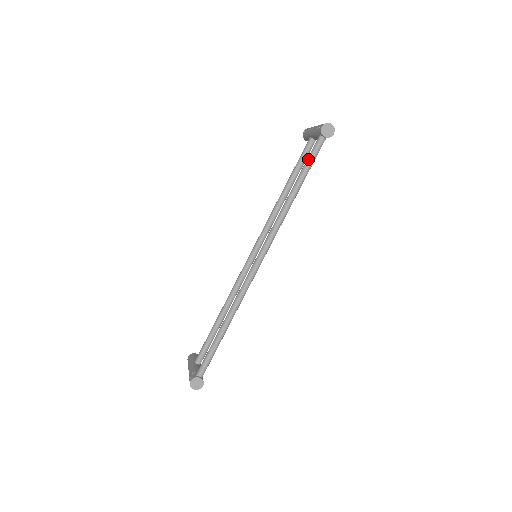
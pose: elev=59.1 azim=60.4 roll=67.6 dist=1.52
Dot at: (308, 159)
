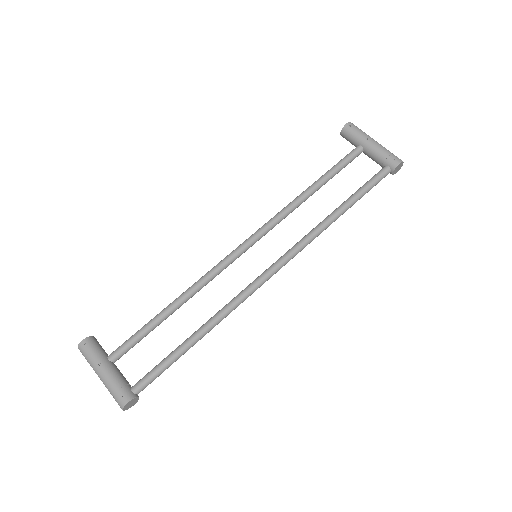
Dot at: (369, 186)
